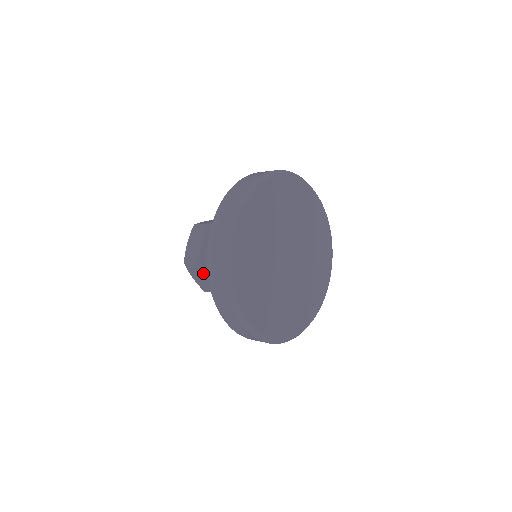
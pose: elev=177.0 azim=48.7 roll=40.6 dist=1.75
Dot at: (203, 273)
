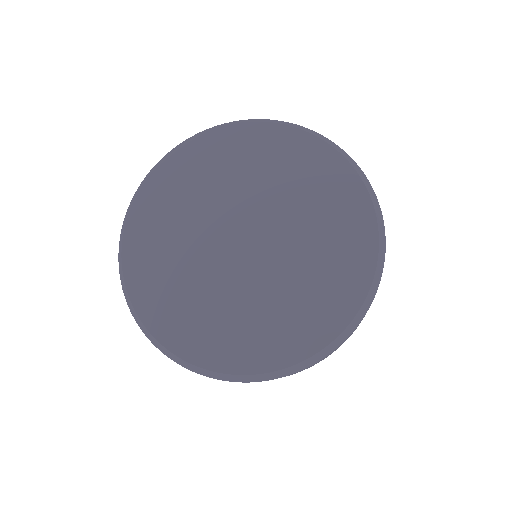
Dot at: occluded
